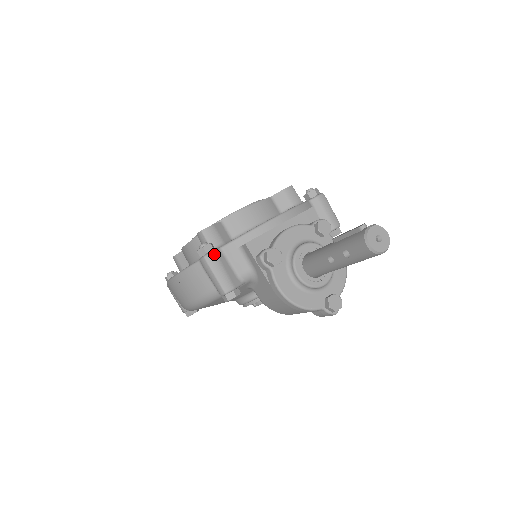
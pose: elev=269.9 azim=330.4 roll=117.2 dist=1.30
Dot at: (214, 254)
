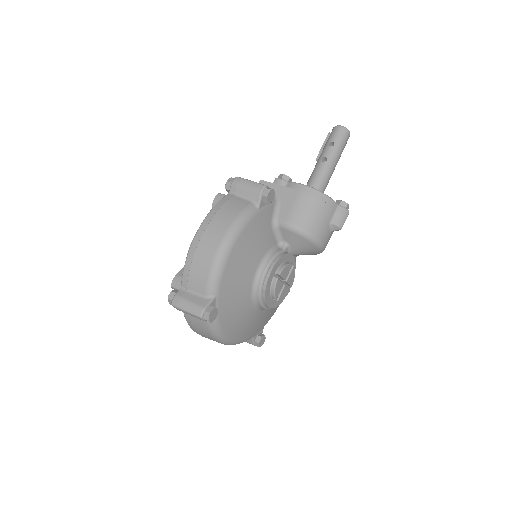
Dot at: occluded
